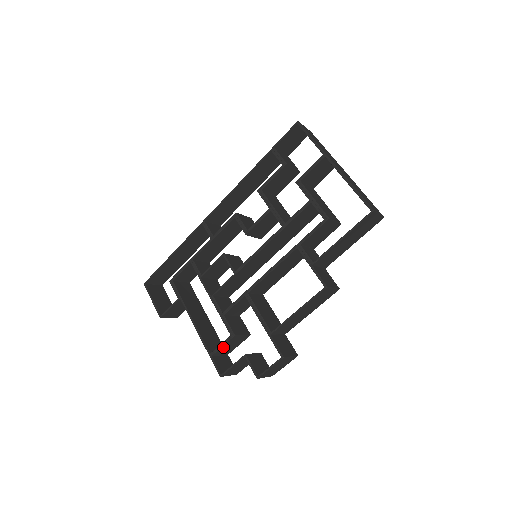
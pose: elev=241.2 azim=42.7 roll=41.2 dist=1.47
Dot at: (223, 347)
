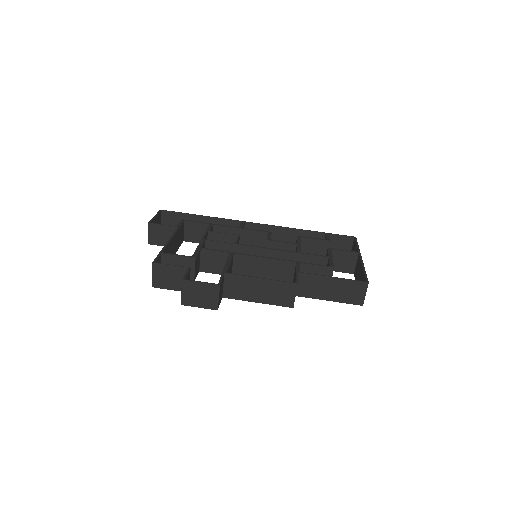
Dot at: (176, 258)
